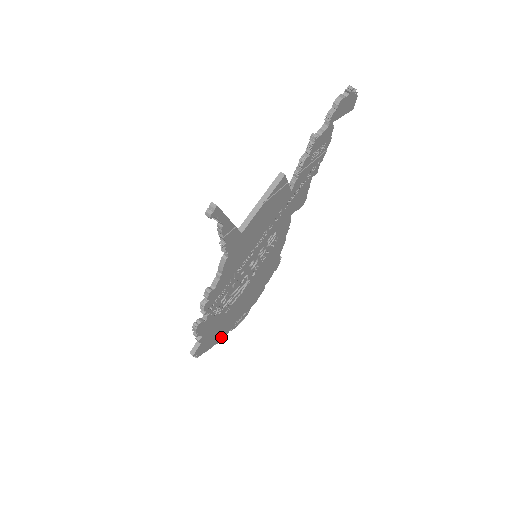
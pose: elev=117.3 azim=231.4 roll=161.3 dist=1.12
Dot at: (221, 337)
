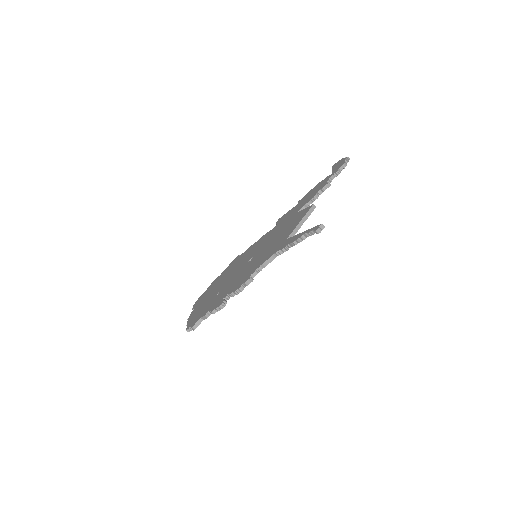
Dot at: occluded
